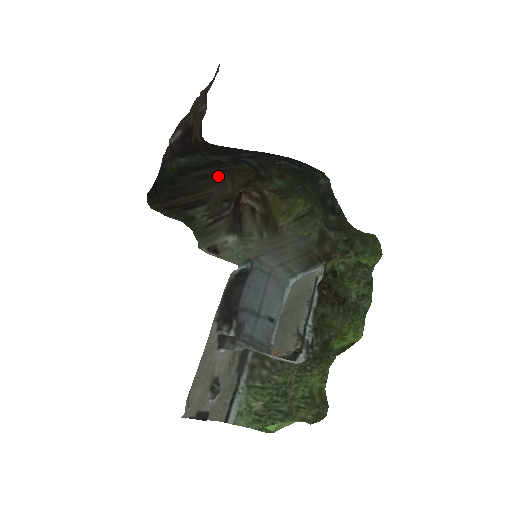
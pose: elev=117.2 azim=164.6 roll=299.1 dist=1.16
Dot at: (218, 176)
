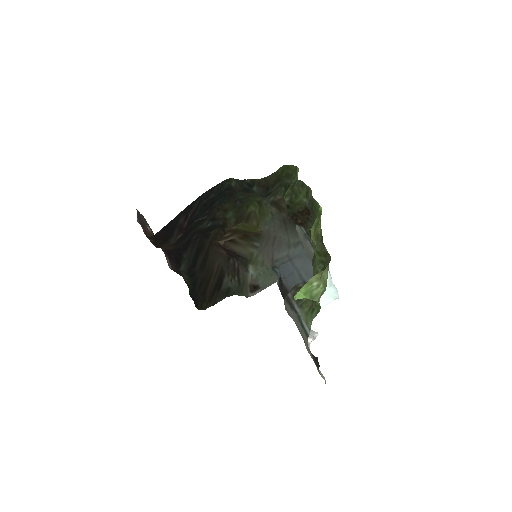
Dot at: (210, 254)
